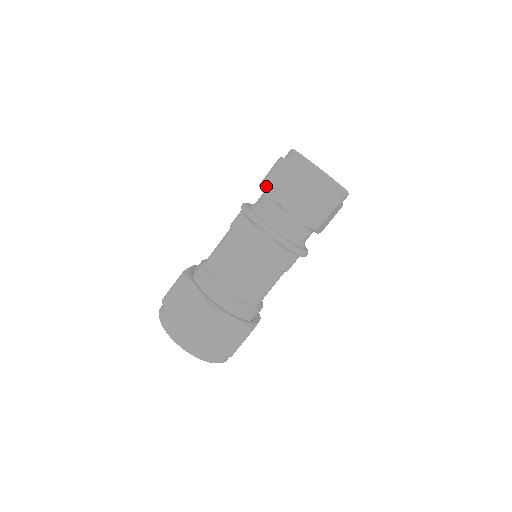
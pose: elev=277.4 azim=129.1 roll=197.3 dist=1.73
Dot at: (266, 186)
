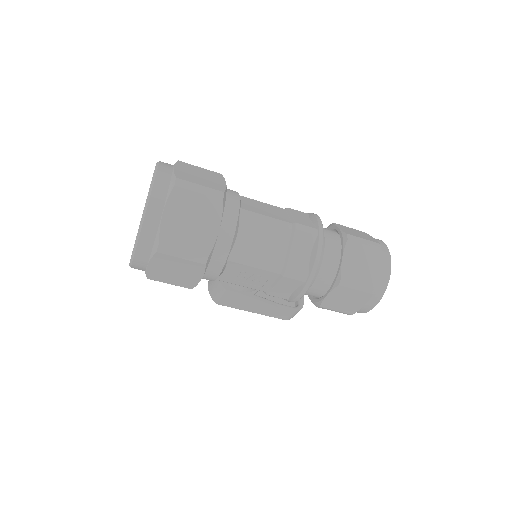
Dot at: (341, 226)
